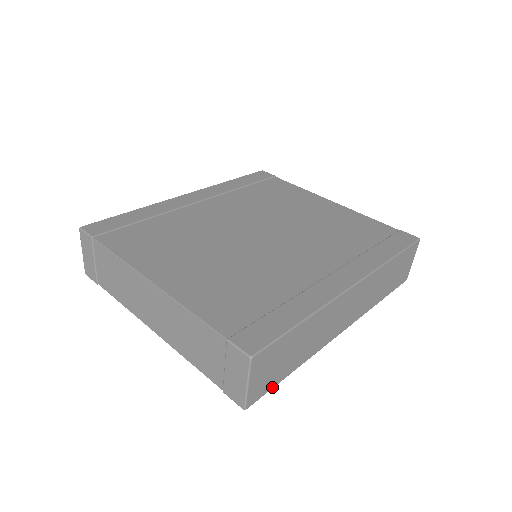
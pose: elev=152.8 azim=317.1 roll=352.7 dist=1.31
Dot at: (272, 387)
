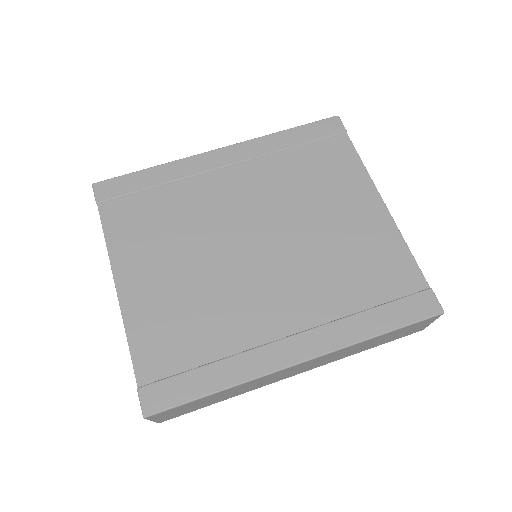
Dot at: (191, 411)
